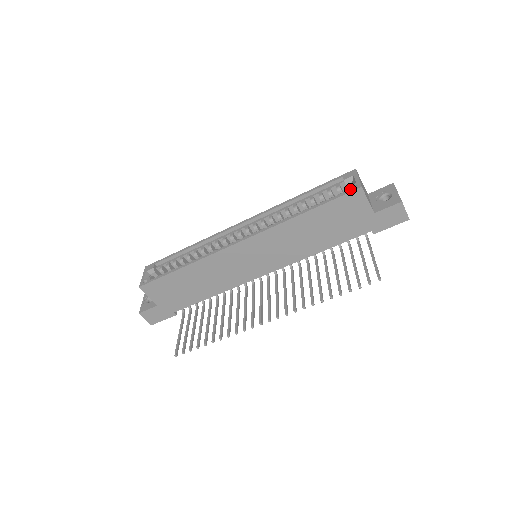
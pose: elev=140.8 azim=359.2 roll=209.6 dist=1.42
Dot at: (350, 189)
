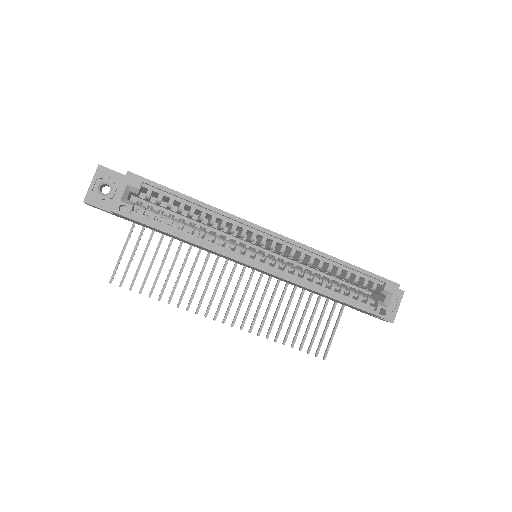
Dot at: (379, 308)
